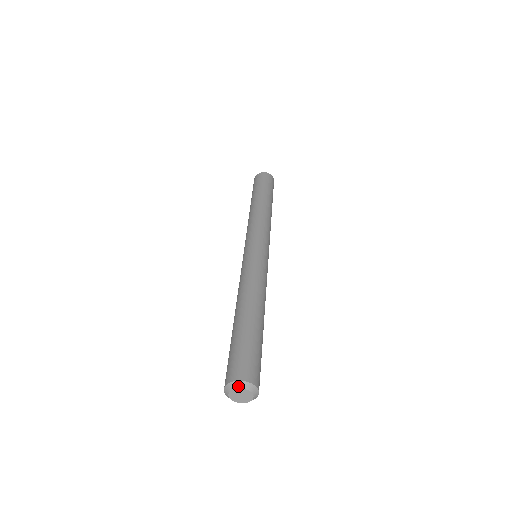
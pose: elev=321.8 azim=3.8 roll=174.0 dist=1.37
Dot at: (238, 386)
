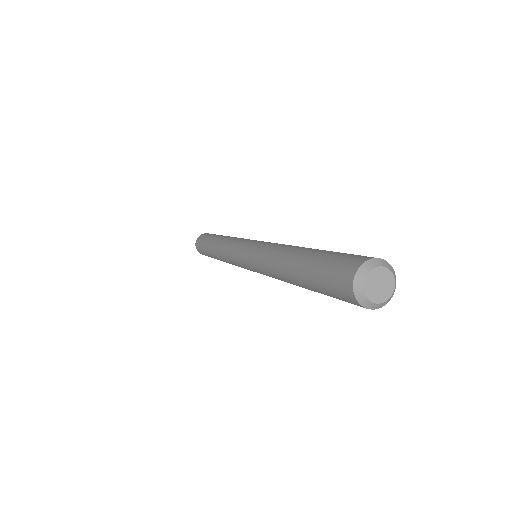
Dot at: (377, 264)
